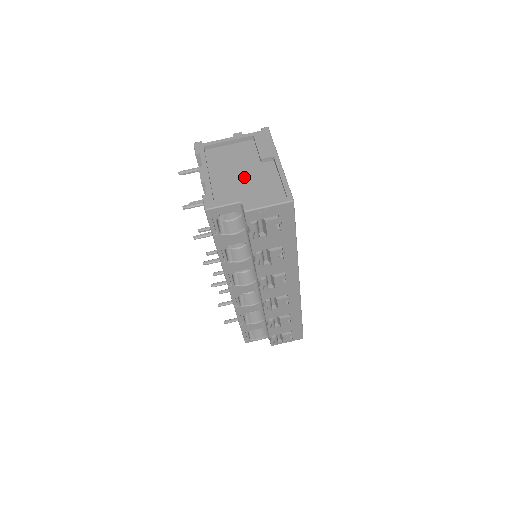
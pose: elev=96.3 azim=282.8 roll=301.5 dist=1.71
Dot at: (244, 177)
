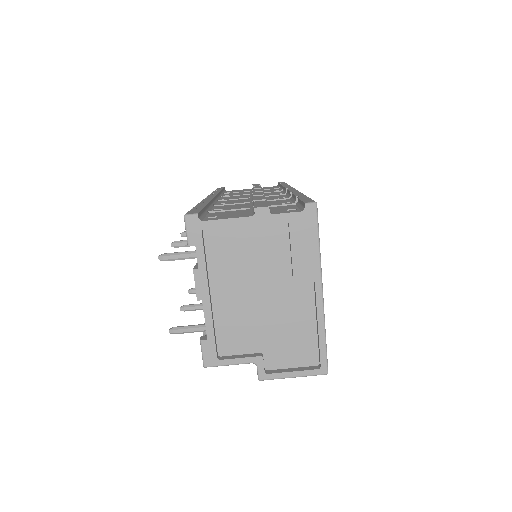
Dot at: (264, 306)
